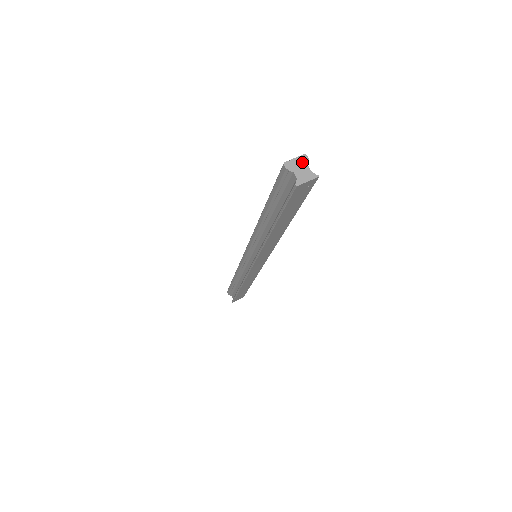
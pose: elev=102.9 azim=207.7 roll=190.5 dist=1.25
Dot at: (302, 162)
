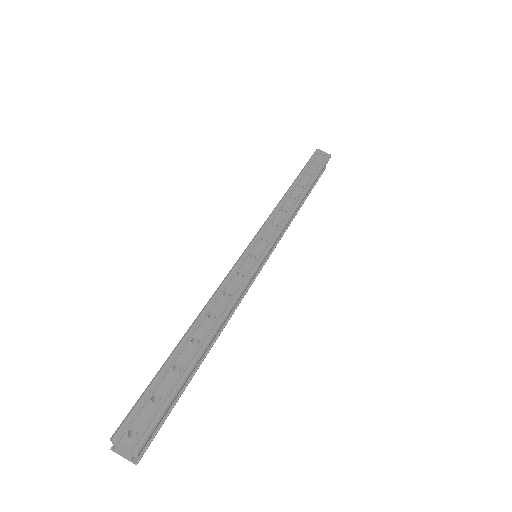
Dot at: (129, 452)
